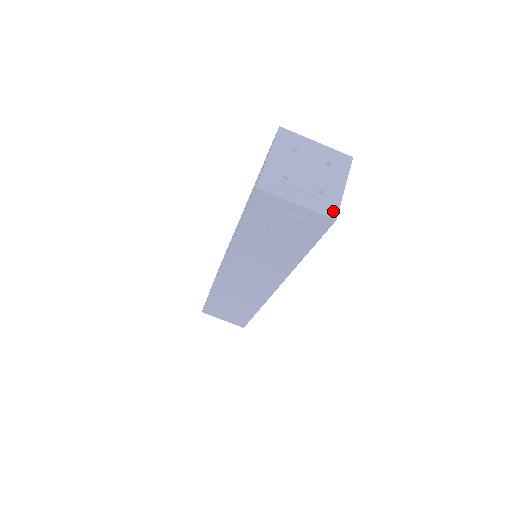
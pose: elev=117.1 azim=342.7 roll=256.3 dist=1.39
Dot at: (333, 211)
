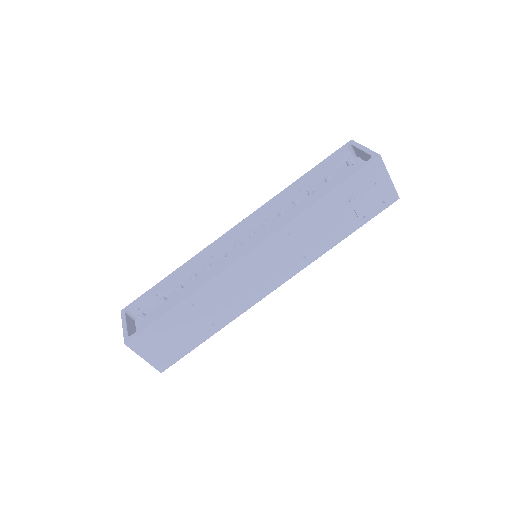
Dot at: occluded
